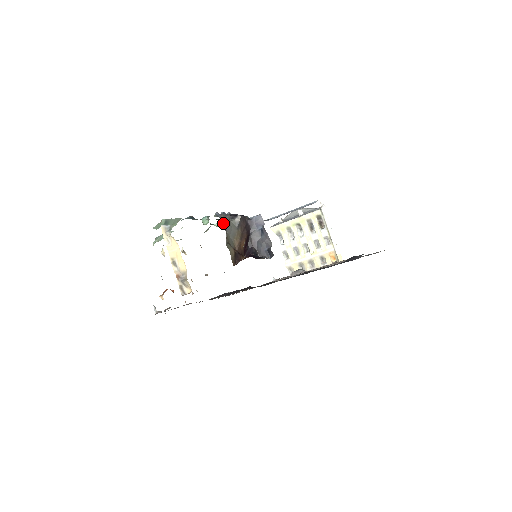
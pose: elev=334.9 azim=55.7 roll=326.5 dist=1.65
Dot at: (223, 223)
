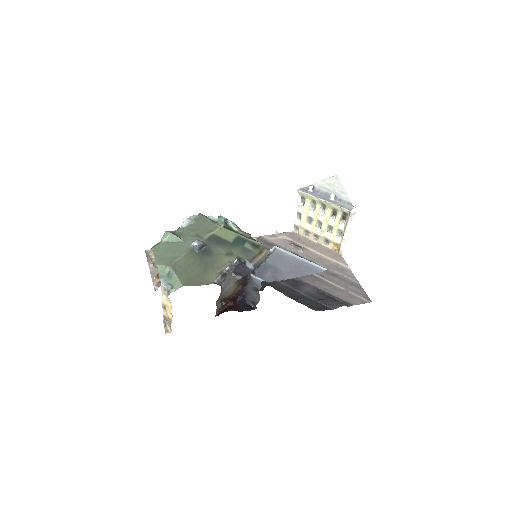
Dot at: (222, 282)
